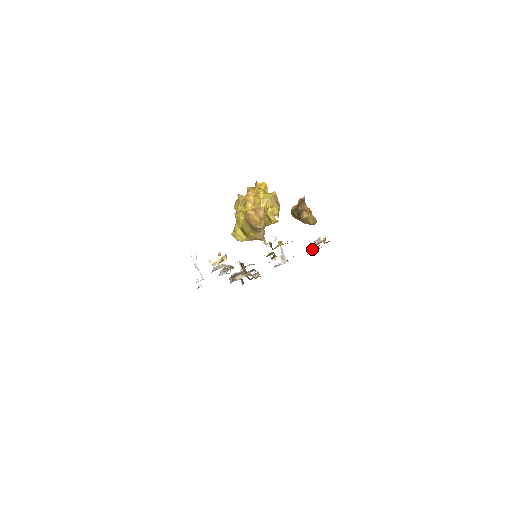
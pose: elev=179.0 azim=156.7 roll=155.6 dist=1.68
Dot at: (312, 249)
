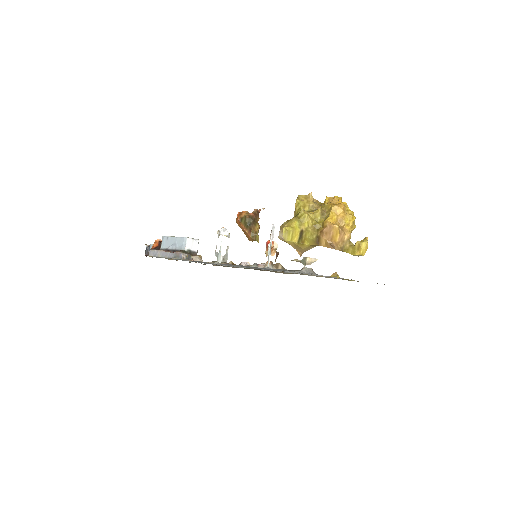
Dot at: (244, 265)
